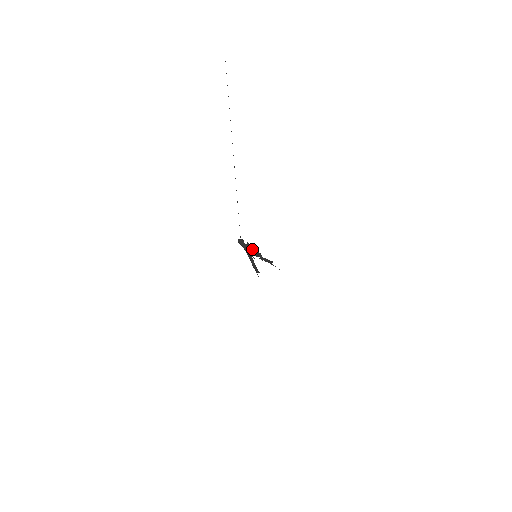
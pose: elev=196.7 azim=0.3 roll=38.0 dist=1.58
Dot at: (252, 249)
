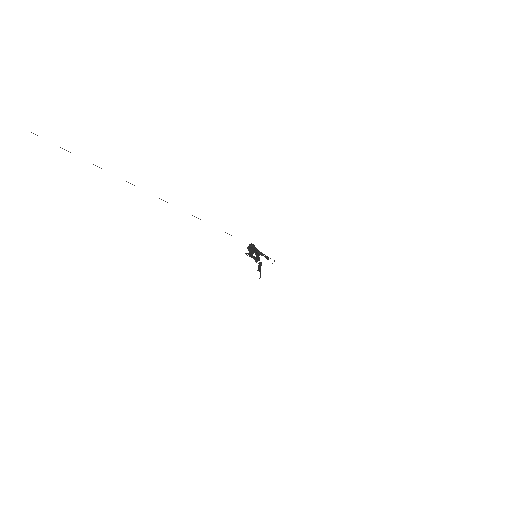
Dot at: (251, 251)
